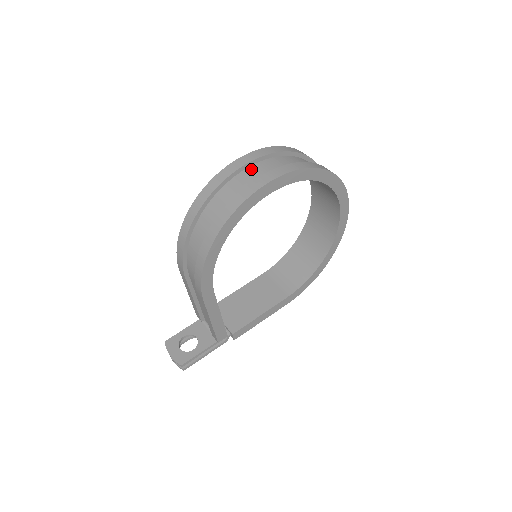
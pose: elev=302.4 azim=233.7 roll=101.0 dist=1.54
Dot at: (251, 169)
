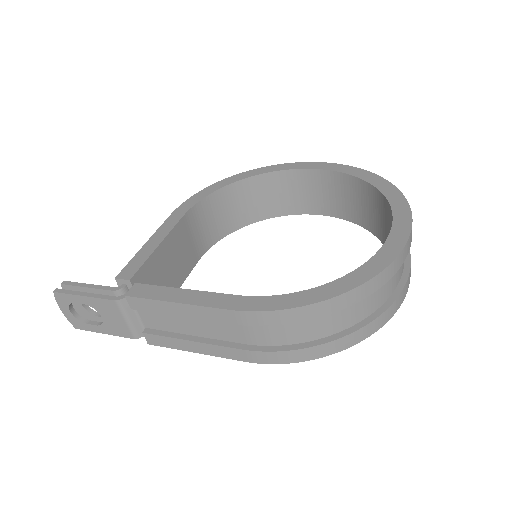
Dot at: occluded
